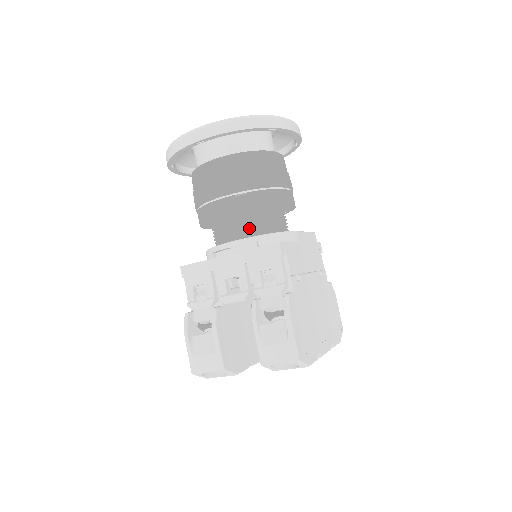
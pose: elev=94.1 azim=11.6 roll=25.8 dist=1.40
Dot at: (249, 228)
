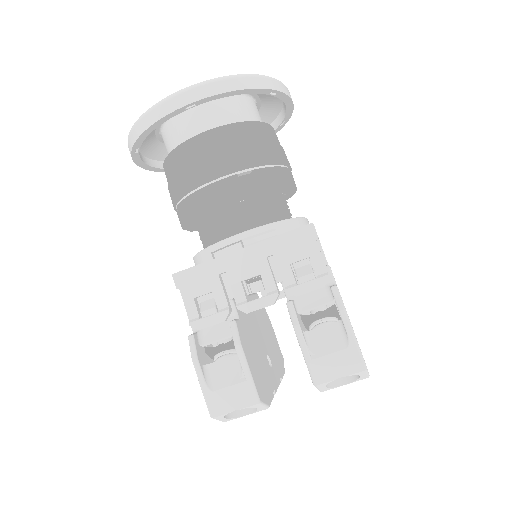
Dot at: (256, 216)
